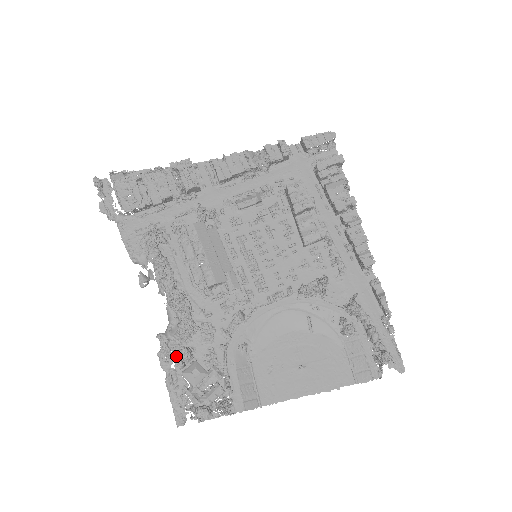
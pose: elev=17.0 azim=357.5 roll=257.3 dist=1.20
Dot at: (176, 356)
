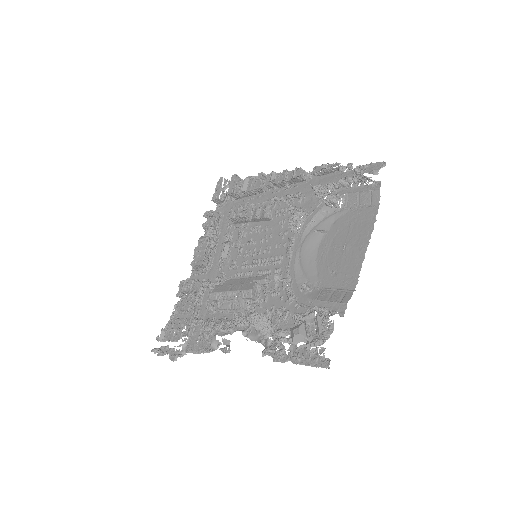
Dot at: (274, 340)
